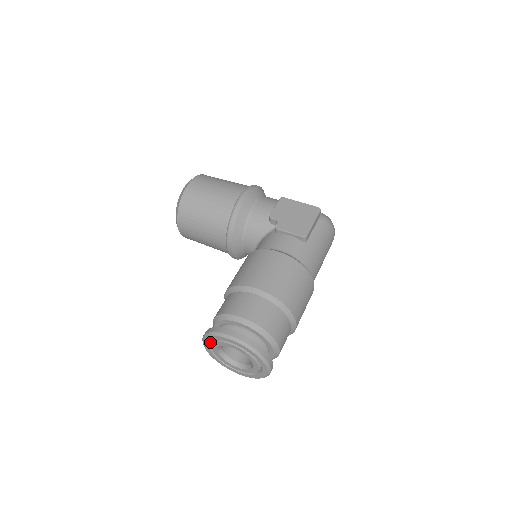
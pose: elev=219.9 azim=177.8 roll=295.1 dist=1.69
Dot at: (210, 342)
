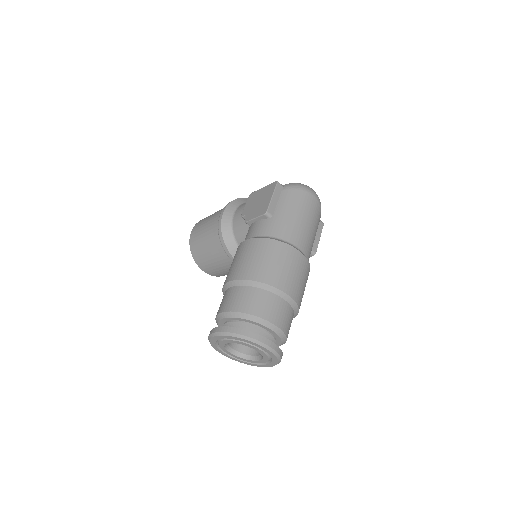
Dot at: (220, 348)
